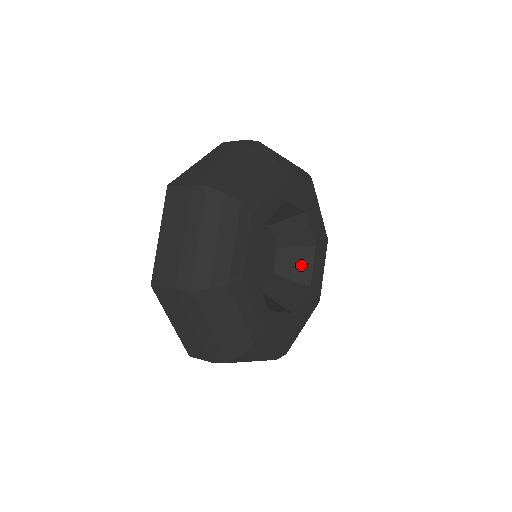
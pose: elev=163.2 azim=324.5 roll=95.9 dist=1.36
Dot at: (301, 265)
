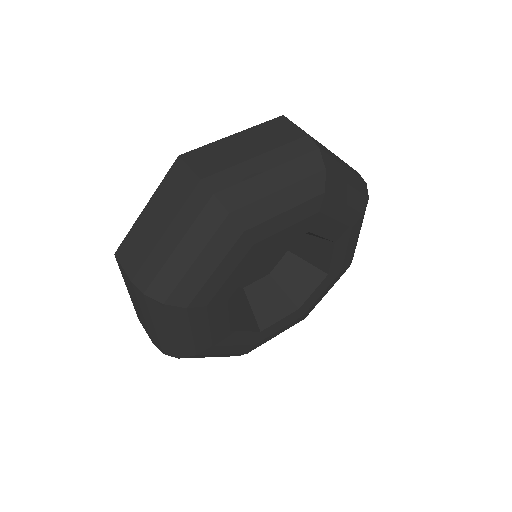
Dot at: (272, 308)
